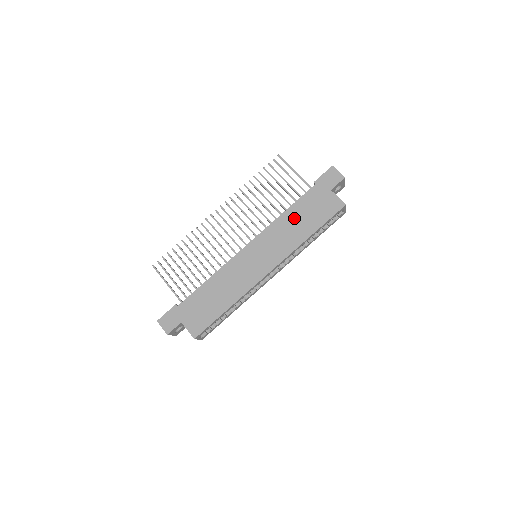
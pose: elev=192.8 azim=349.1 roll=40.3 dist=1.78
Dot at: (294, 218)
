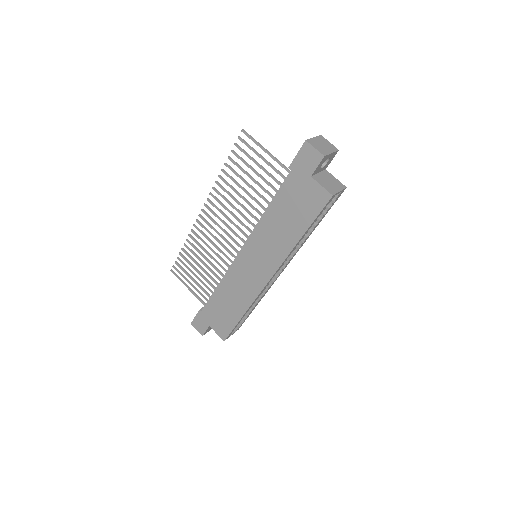
Dot at: (278, 217)
